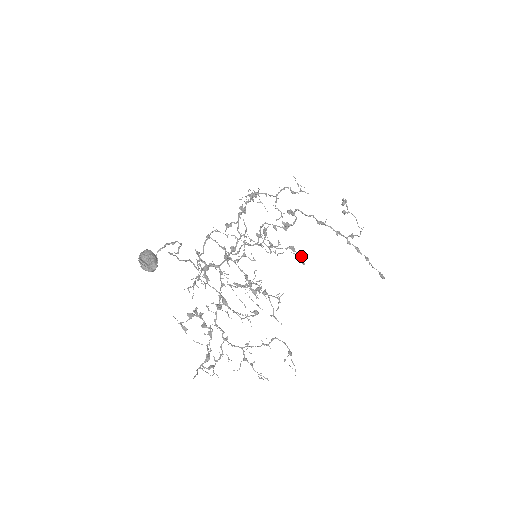
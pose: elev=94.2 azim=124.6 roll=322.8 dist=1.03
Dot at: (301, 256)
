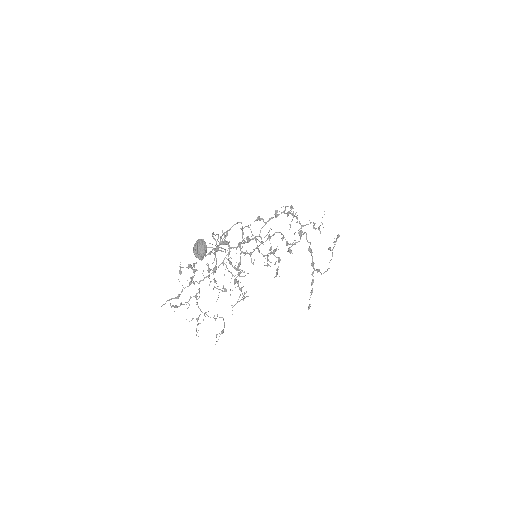
Dot at: occluded
